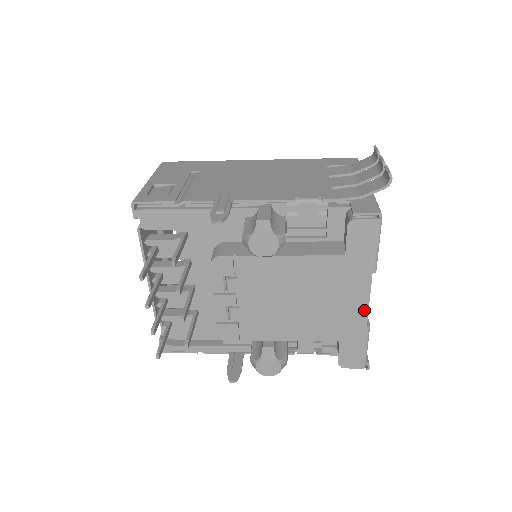
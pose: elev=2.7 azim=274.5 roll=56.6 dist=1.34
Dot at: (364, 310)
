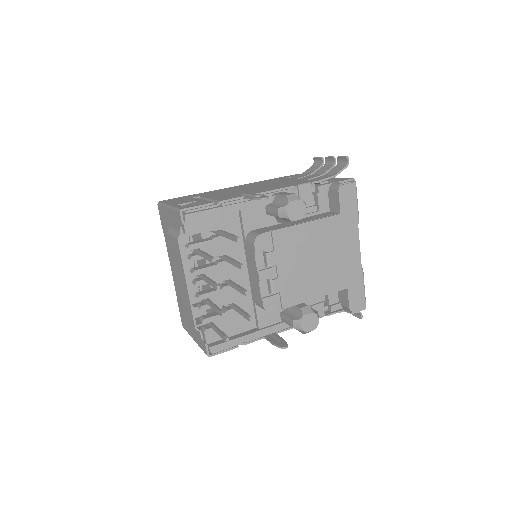
Dot at: (358, 256)
